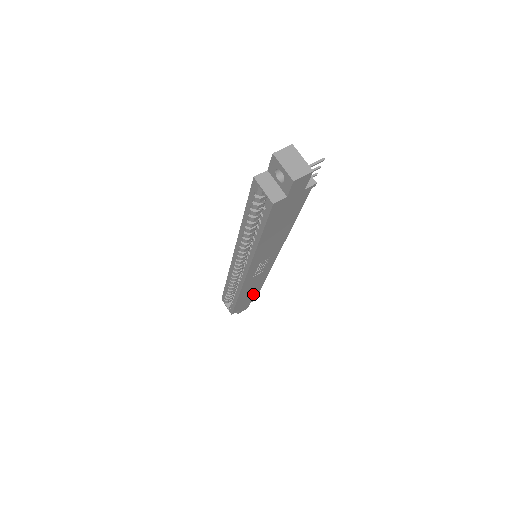
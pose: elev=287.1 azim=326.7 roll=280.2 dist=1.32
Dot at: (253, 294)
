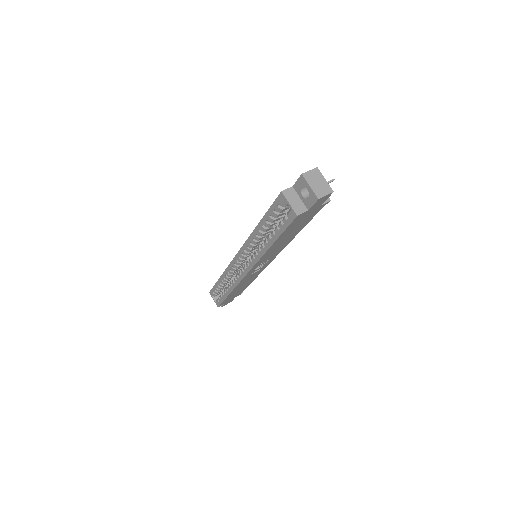
Dot at: (241, 289)
